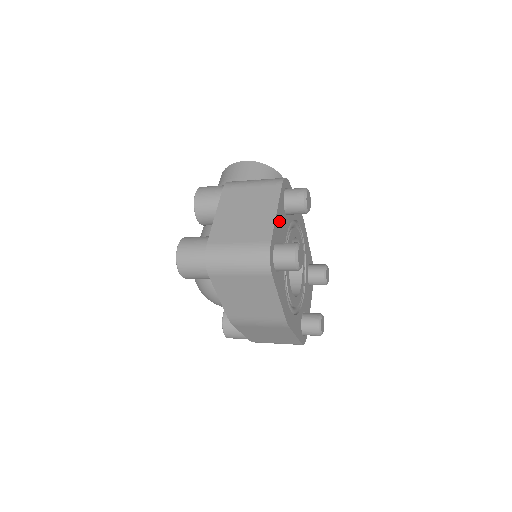
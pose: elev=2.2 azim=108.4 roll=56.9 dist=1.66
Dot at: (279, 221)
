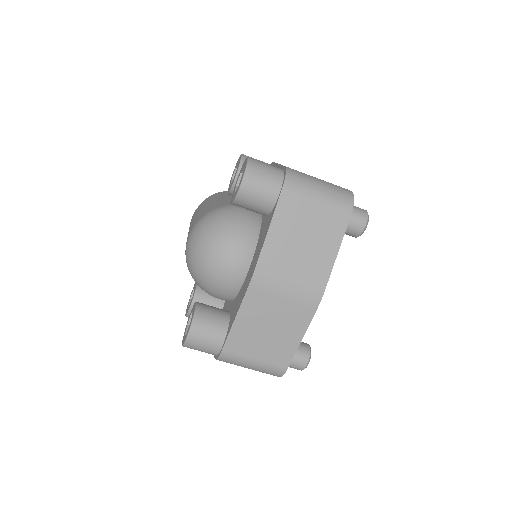
Dot at: occluded
